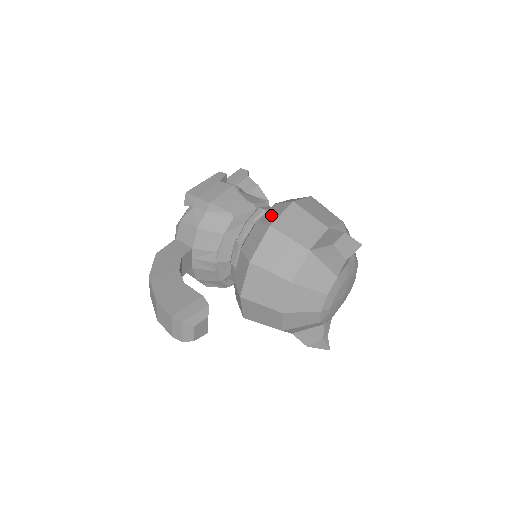
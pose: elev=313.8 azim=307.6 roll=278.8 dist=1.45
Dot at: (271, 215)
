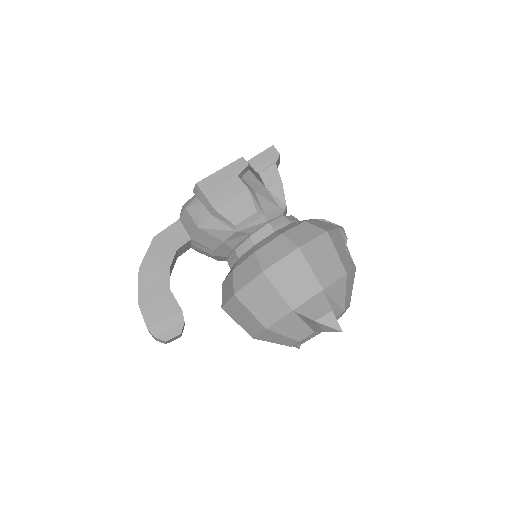
Dot at: (271, 253)
